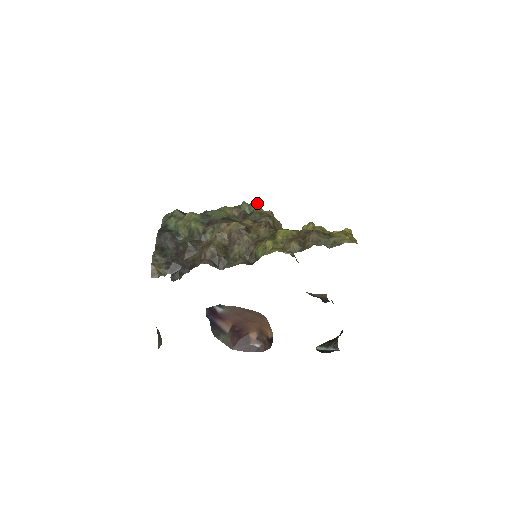
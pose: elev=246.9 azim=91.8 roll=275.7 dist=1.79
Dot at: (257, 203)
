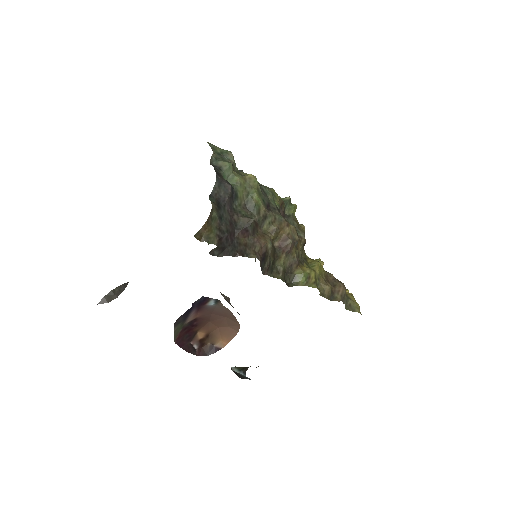
Dot at: occluded
